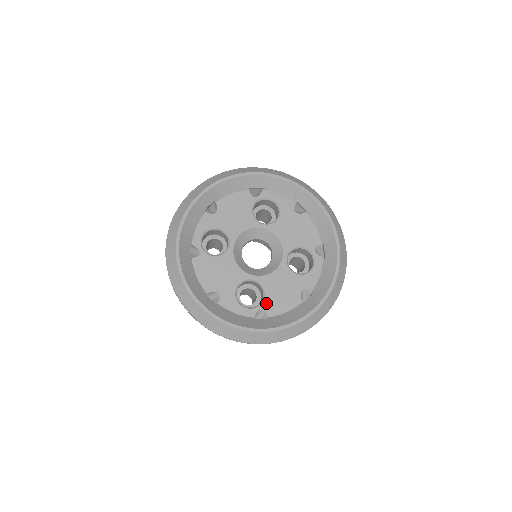
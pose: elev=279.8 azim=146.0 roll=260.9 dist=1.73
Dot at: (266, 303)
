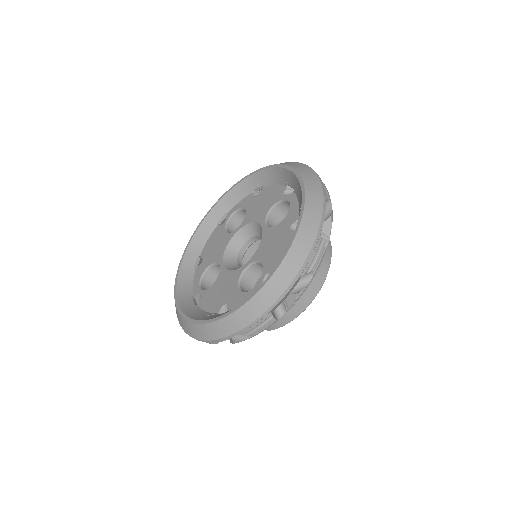
Dot at: (207, 292)
